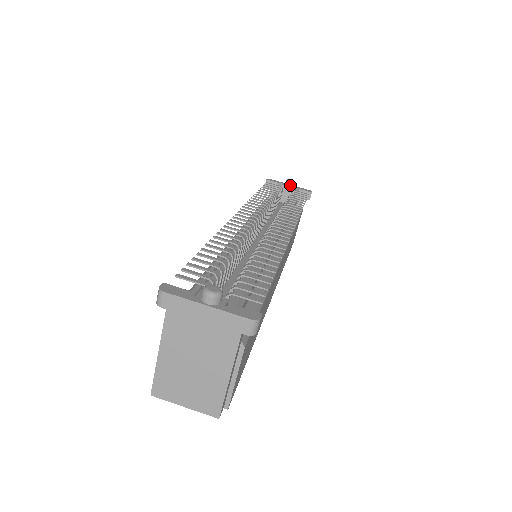
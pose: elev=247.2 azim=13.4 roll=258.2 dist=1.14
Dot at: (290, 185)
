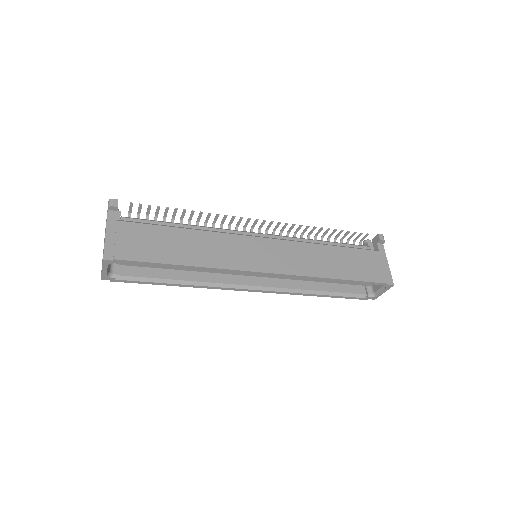
Dot at: (365, 243)
